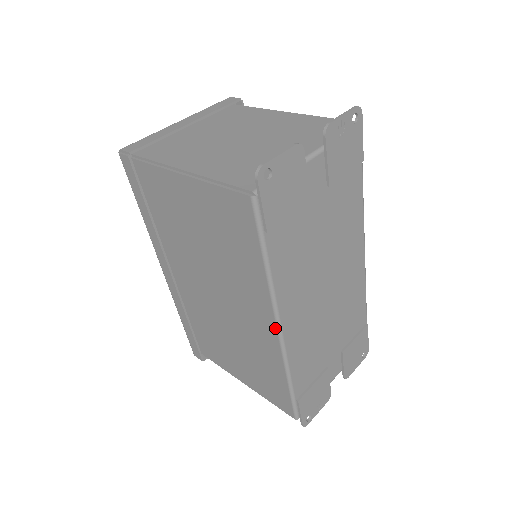
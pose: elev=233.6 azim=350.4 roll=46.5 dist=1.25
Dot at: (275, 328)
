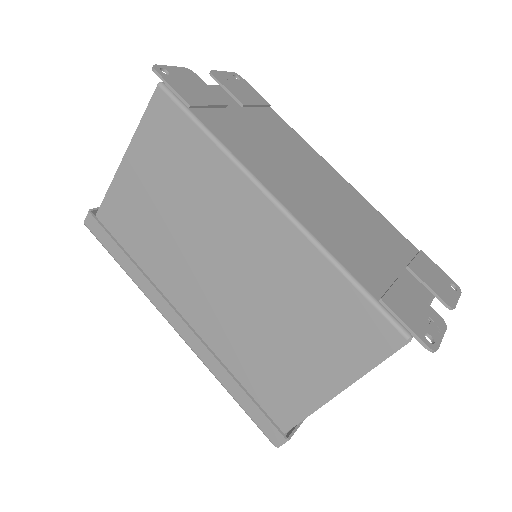
Dot at: (270, 203)
